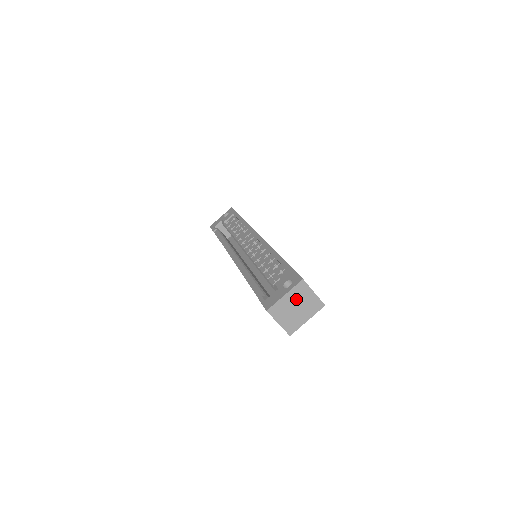
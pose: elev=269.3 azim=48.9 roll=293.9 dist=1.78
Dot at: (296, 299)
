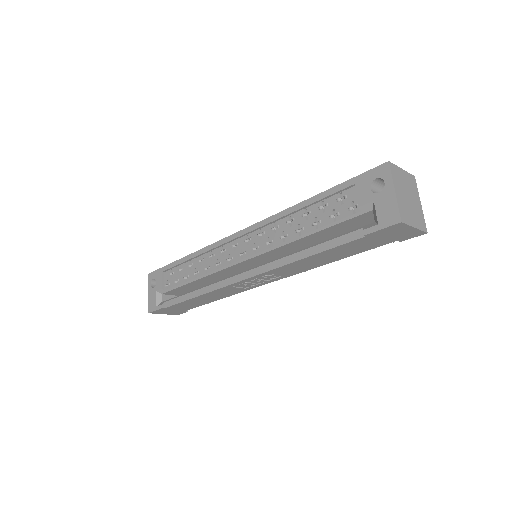
Dot at: (401, 188)
